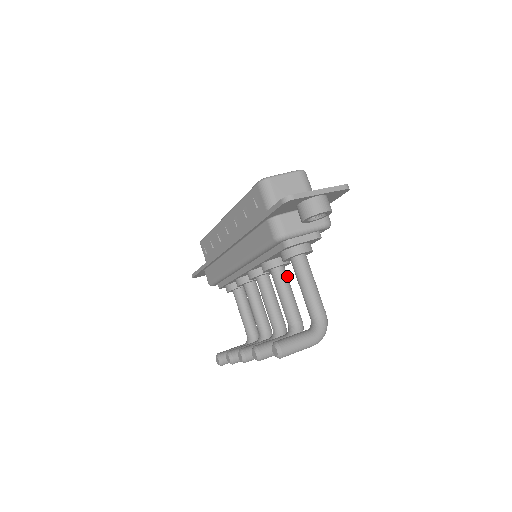
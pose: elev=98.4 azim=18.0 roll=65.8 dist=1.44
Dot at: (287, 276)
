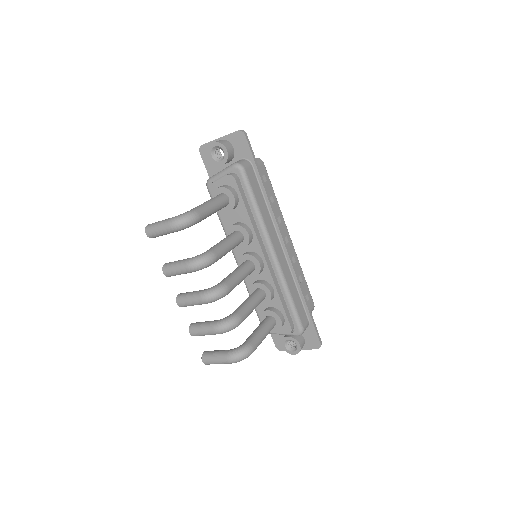
Dot at: (235, 236)
